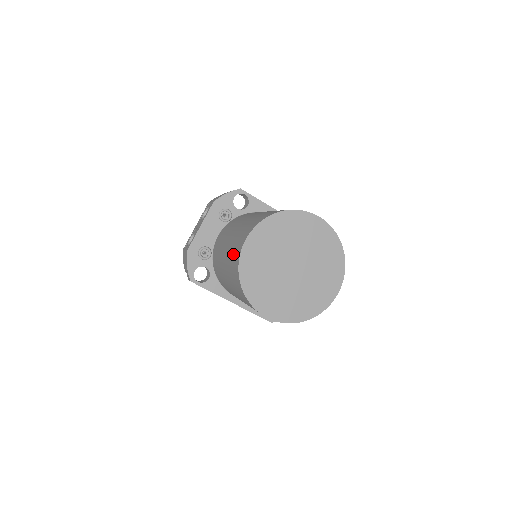
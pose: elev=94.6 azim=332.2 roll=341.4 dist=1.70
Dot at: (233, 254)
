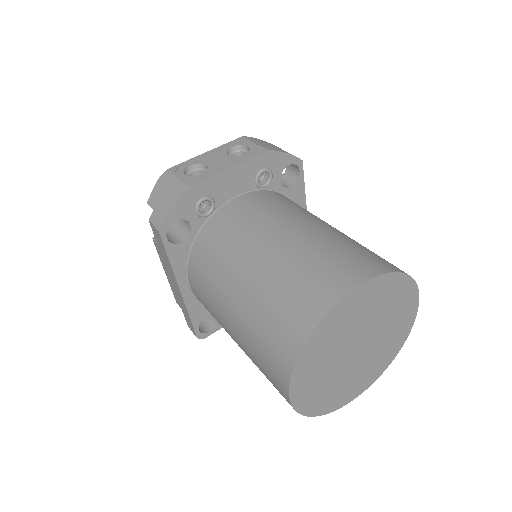
Dot at: (308, 279)
